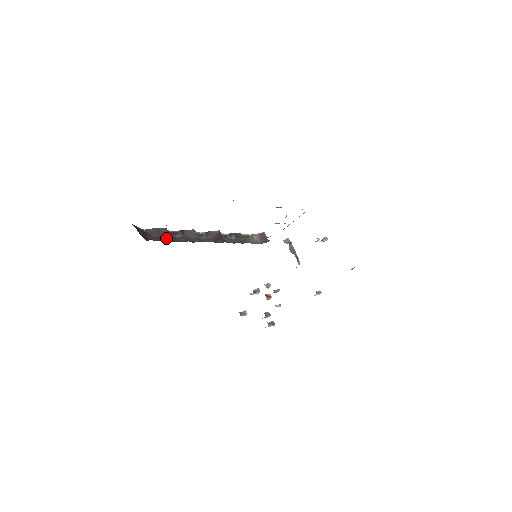
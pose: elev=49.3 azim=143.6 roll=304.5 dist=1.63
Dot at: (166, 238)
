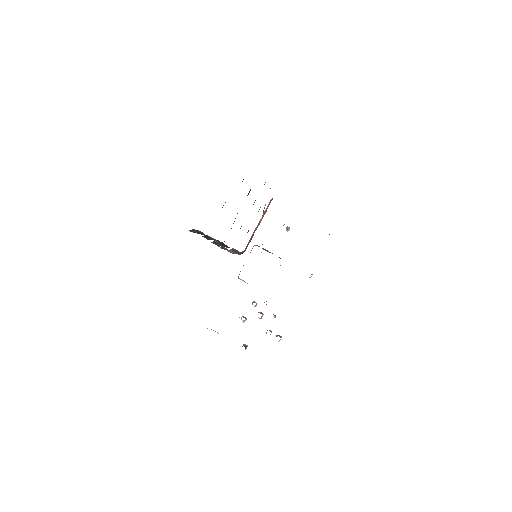
Dot at: occluded
